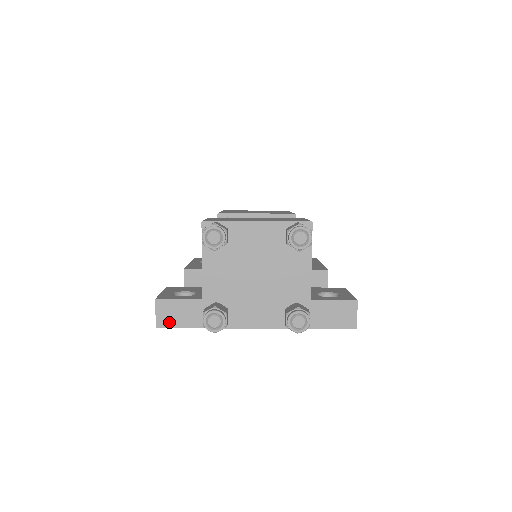
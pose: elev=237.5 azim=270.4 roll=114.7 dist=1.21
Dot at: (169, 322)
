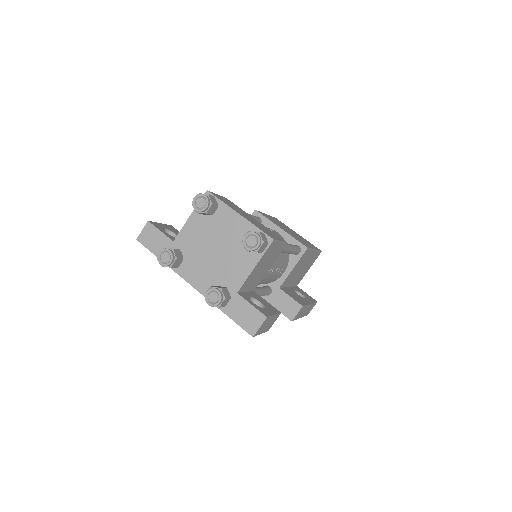
Dot at: (146, 241)
